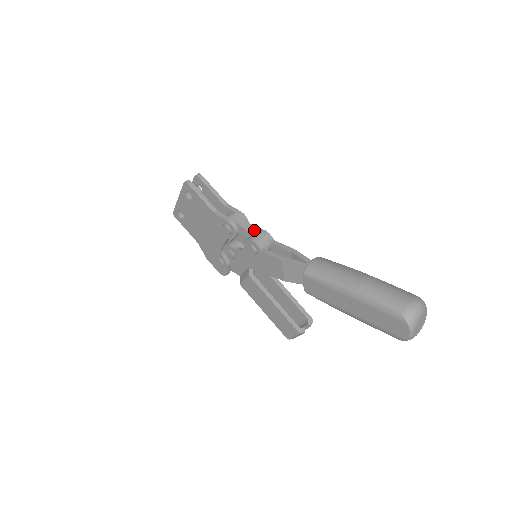
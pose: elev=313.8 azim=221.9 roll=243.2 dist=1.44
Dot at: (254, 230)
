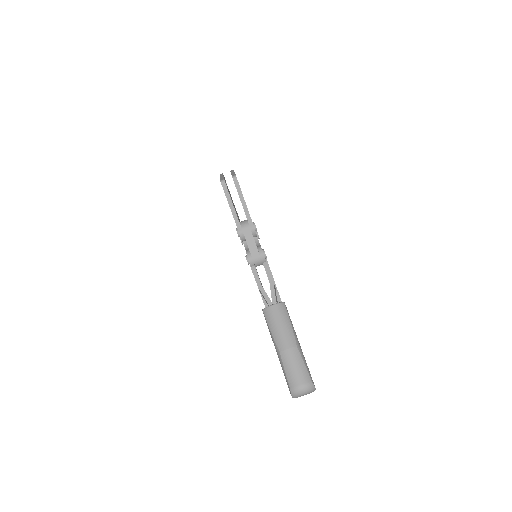
Dot at: (254, 249)
